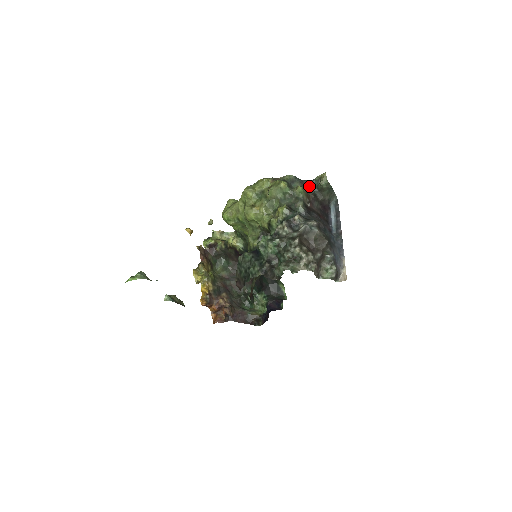
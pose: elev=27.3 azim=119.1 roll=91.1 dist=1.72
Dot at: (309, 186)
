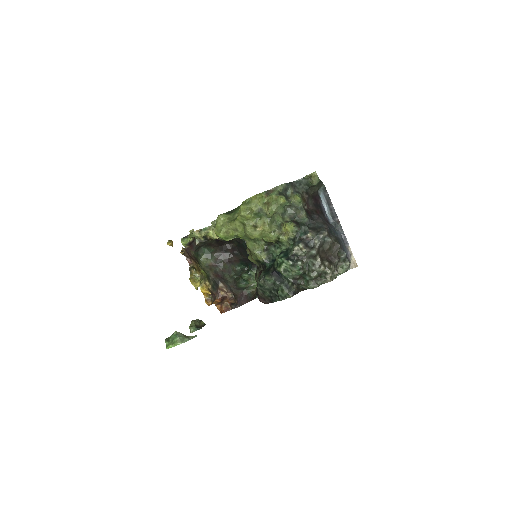
Dot at: (300, 186)
